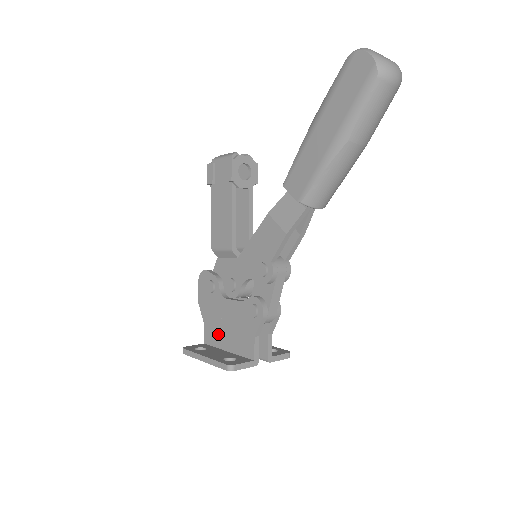
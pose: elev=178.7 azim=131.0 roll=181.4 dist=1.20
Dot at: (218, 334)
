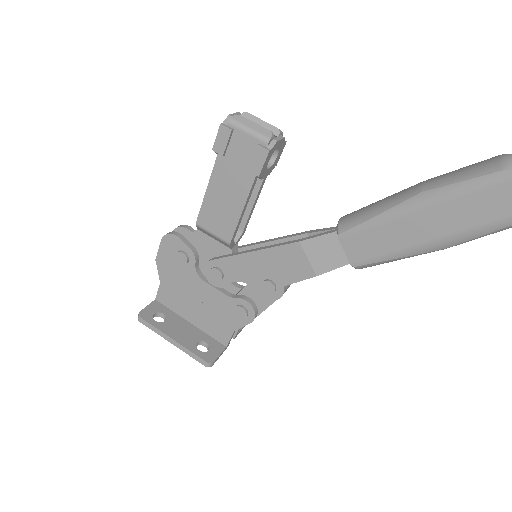
Dot at: (181, 303)
